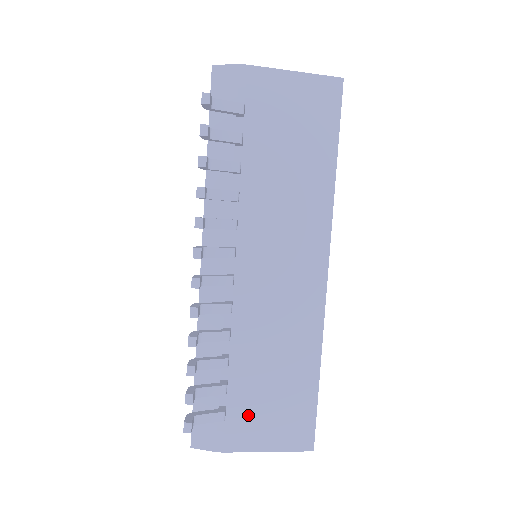
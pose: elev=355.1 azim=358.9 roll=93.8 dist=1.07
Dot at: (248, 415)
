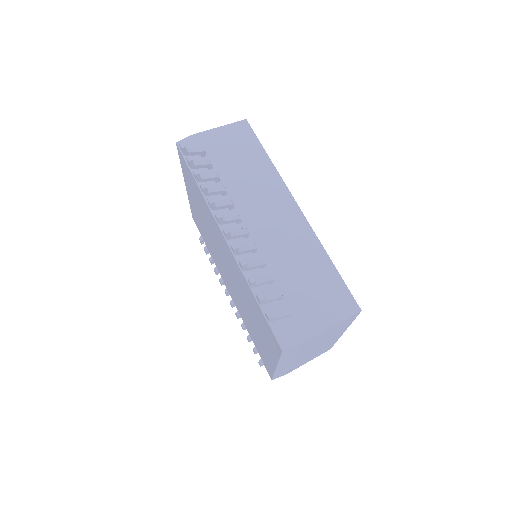
Dot at: (306, 308)
